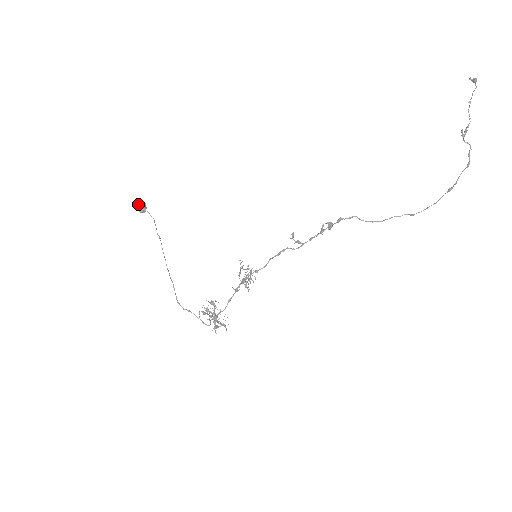
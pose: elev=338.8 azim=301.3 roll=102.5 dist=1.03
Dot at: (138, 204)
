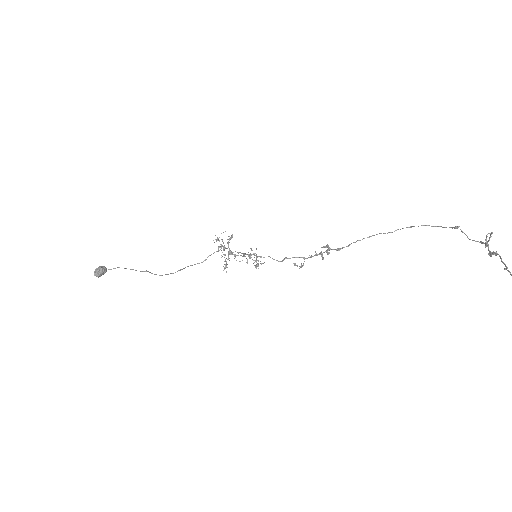
Dot at: occluded
